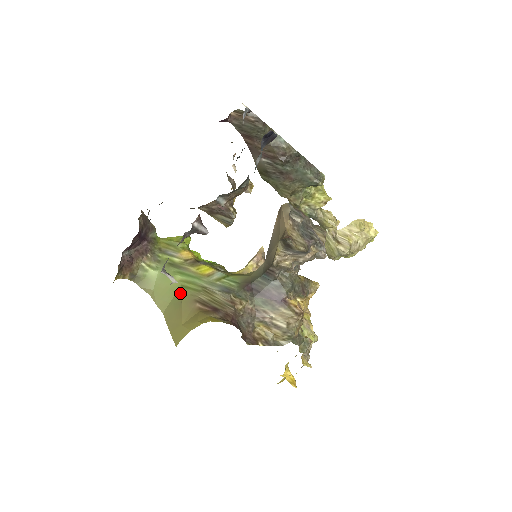
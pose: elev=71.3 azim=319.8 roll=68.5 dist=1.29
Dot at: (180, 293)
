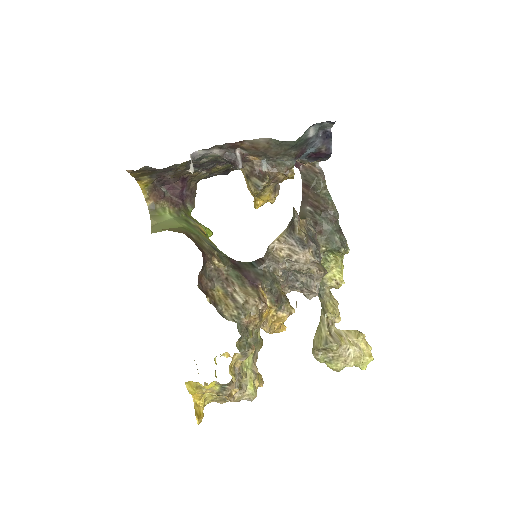
Dot at: (178, 227)
